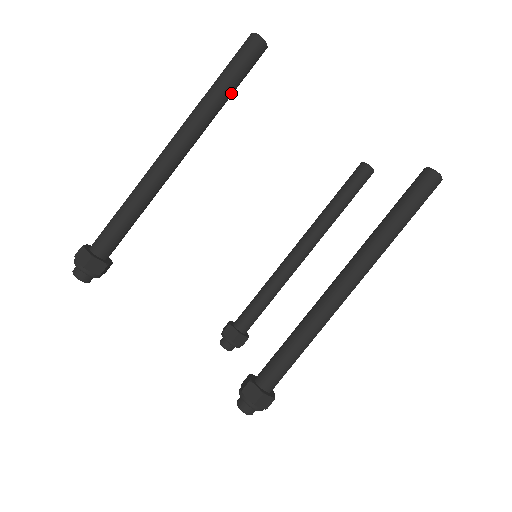
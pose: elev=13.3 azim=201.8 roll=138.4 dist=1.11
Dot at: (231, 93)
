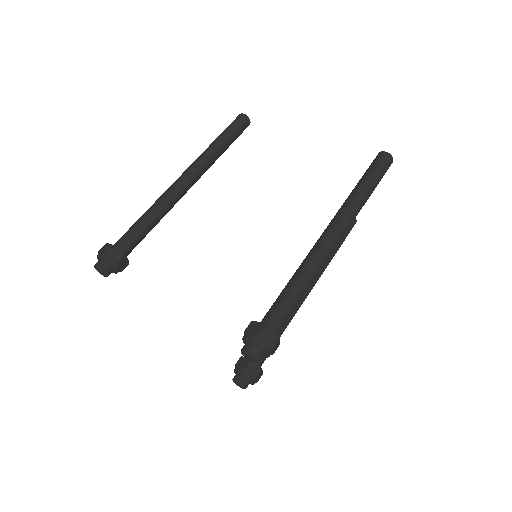
Dot at: (226, 145)
